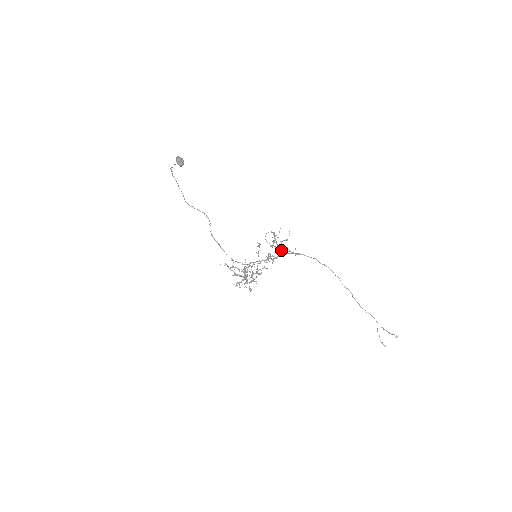
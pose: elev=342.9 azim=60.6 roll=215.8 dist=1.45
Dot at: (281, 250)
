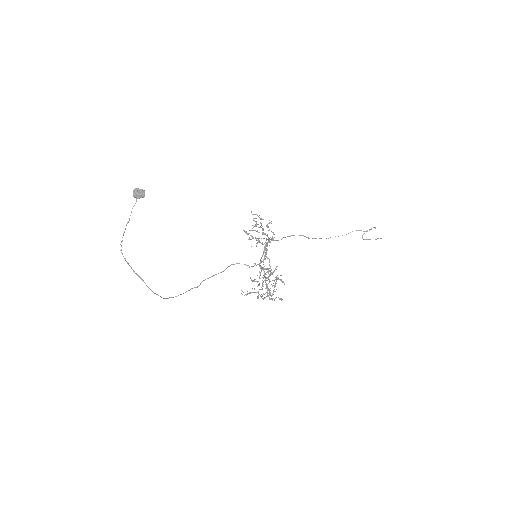
Dot at: (265, 234)
